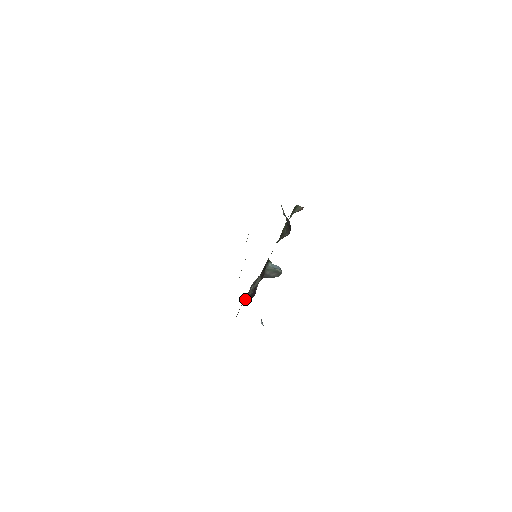
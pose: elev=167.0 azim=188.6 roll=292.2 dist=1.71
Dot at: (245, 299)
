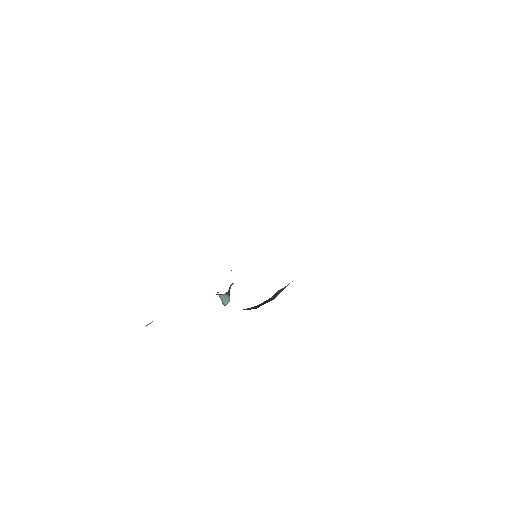
Dot at: occluded
